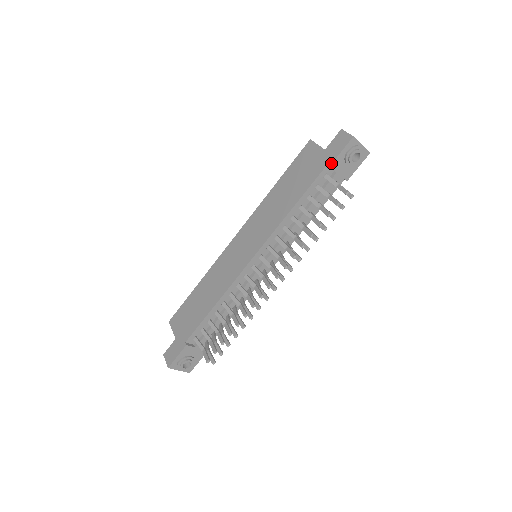
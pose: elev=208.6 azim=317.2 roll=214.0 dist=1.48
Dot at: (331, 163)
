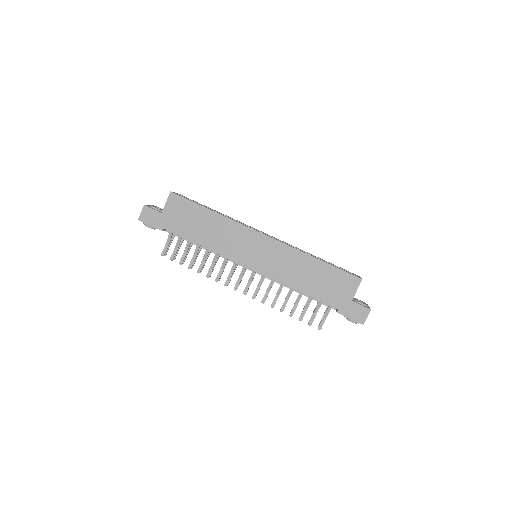
Dot at: (340, 313)
